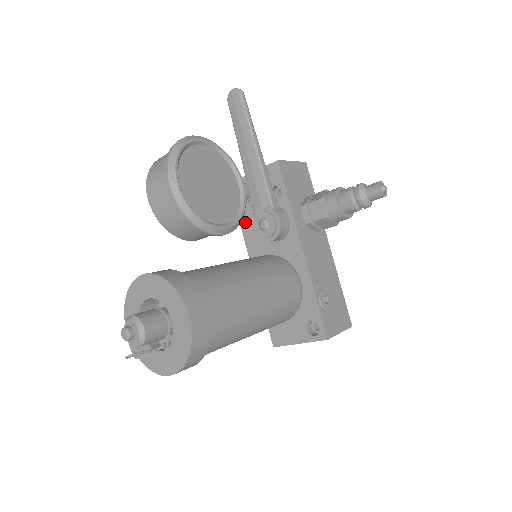
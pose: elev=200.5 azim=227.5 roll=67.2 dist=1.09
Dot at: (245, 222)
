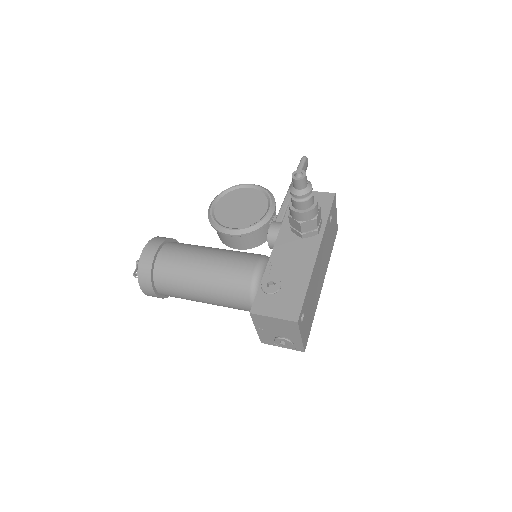
Dot at: occluded
